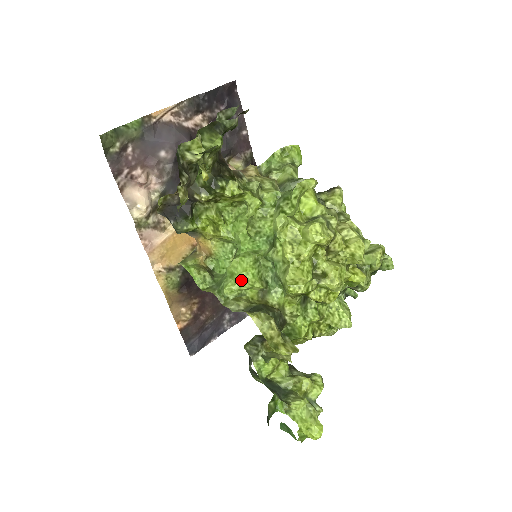
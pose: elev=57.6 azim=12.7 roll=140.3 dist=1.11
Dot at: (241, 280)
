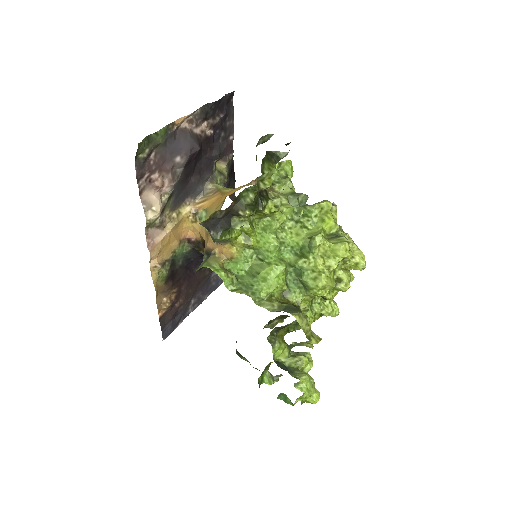
Dot at: (274, 284)
